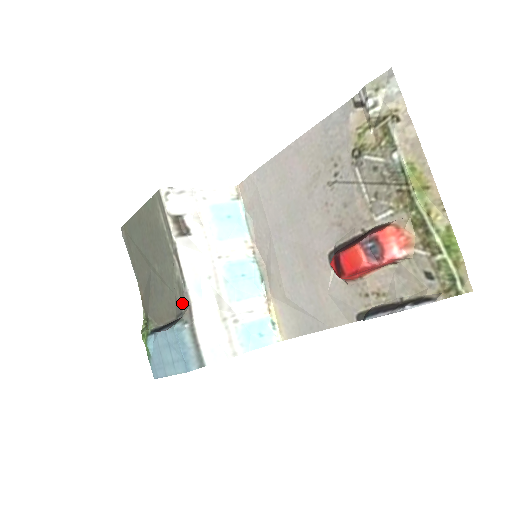
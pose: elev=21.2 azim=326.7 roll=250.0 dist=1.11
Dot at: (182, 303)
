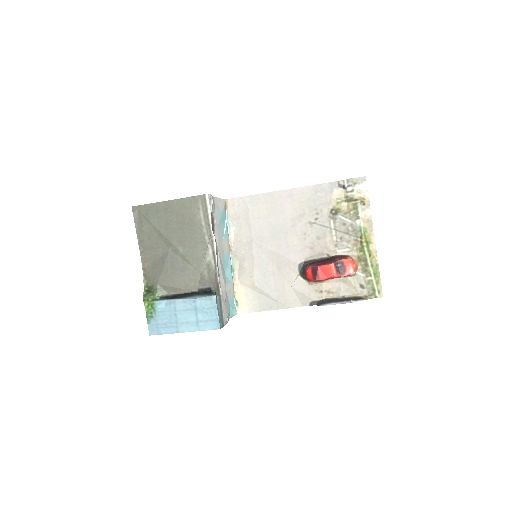
Dot at: (211, 280)
